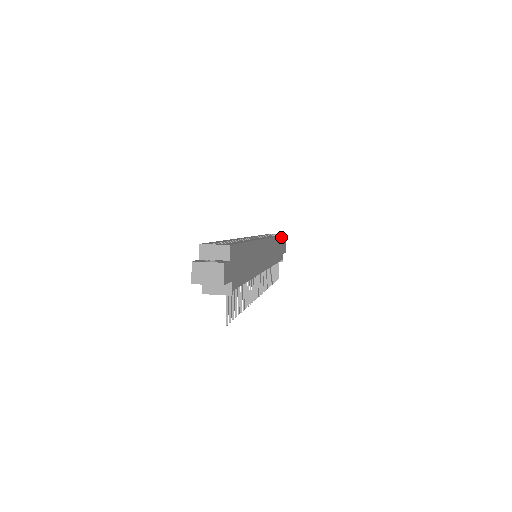
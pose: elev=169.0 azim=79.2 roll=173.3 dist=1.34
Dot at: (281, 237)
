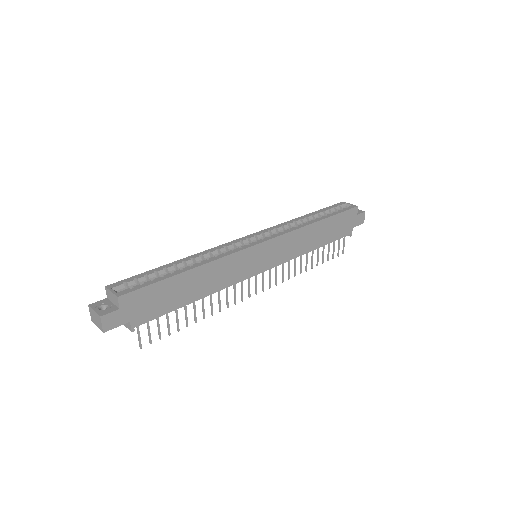
Dot at: (340, 215)
